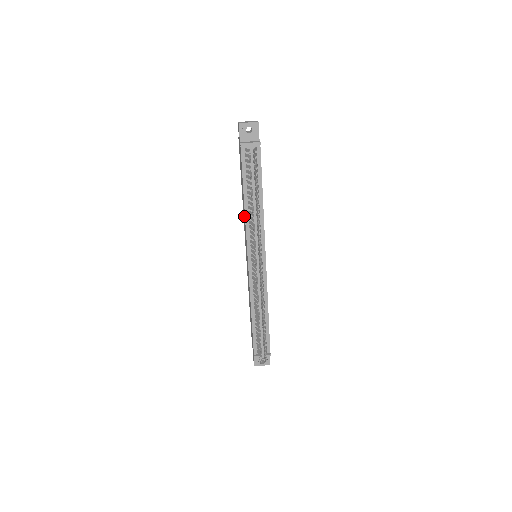
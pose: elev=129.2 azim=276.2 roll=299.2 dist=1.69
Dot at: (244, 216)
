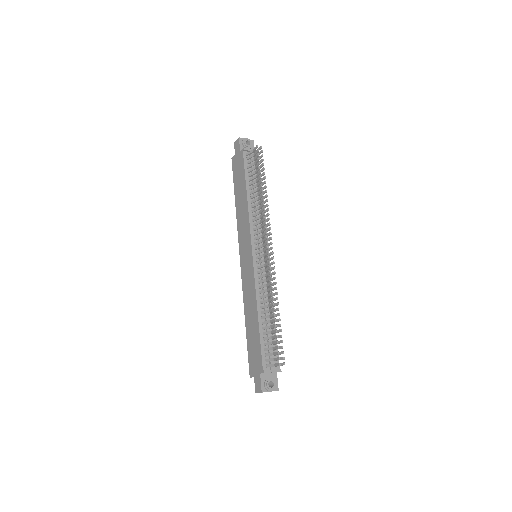
Dot at: (244, 215)
